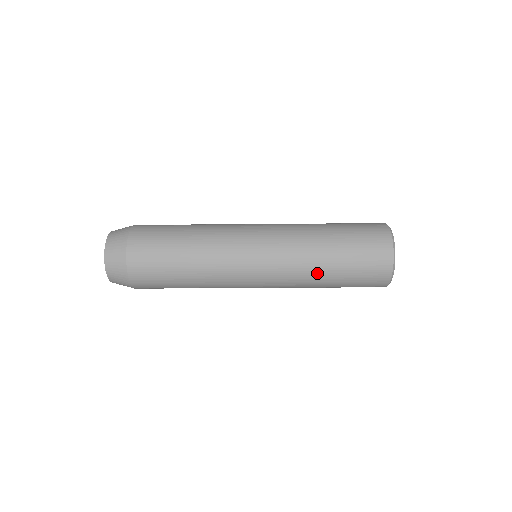
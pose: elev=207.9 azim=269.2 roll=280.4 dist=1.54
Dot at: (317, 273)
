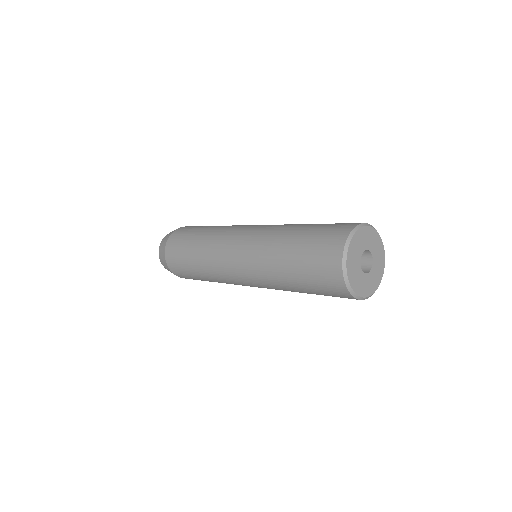
Dot at: (277, 267)
